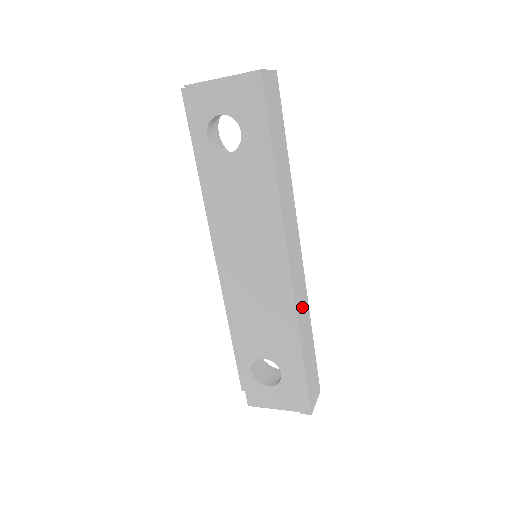
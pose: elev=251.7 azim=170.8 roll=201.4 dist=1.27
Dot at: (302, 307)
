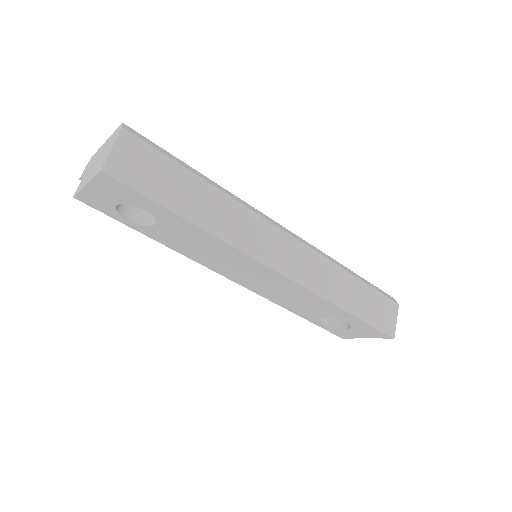
Dot at: (324, 278)
